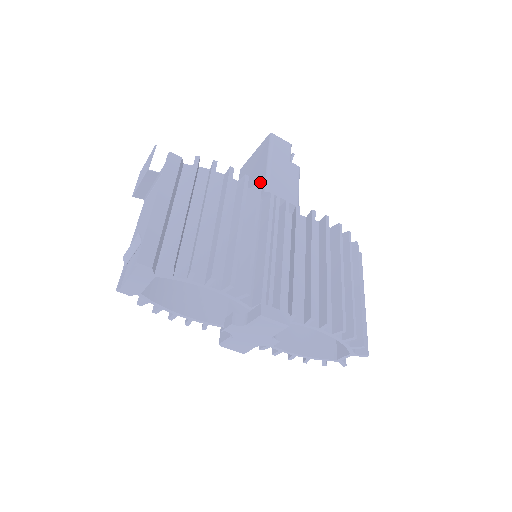
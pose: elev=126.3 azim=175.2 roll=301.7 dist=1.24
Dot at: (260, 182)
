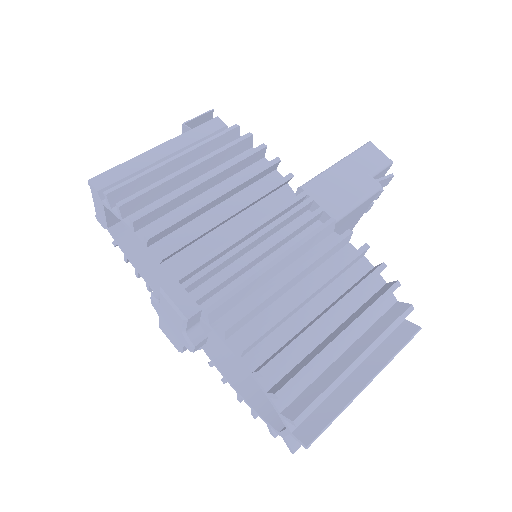
Dot at: occluded
